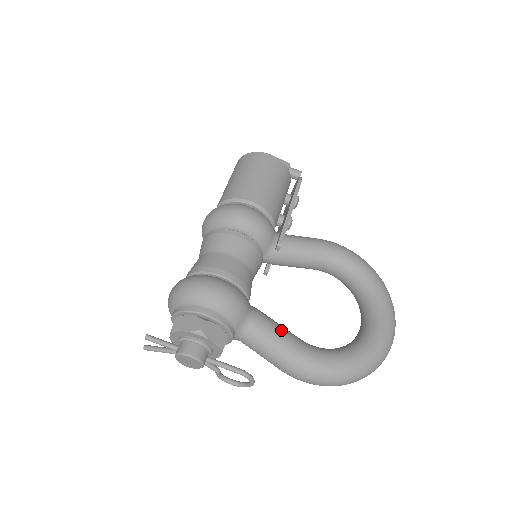
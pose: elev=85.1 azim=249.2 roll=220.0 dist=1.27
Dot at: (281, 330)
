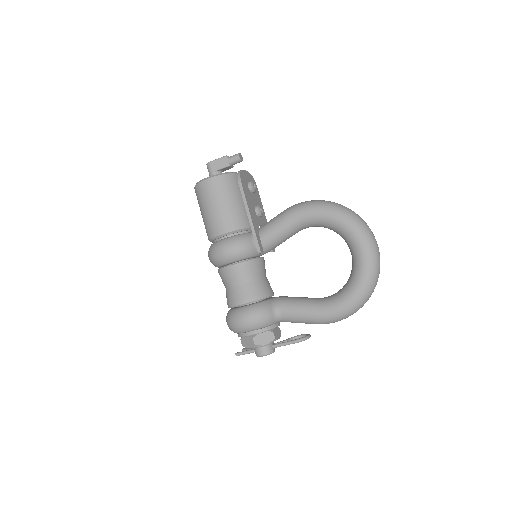
Dot at: (299, 307)
